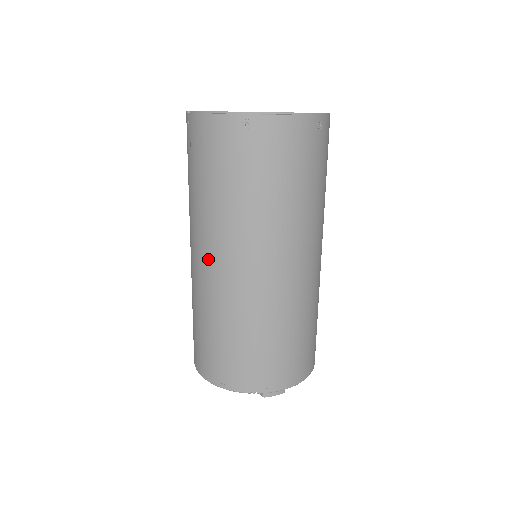
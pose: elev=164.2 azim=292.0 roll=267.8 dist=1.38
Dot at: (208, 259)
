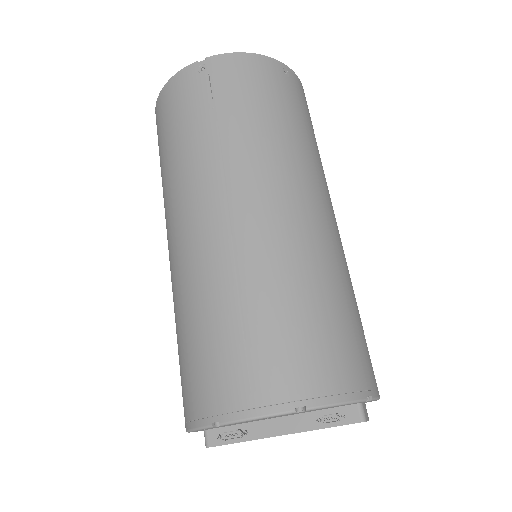
Dot at: (269, 200)
